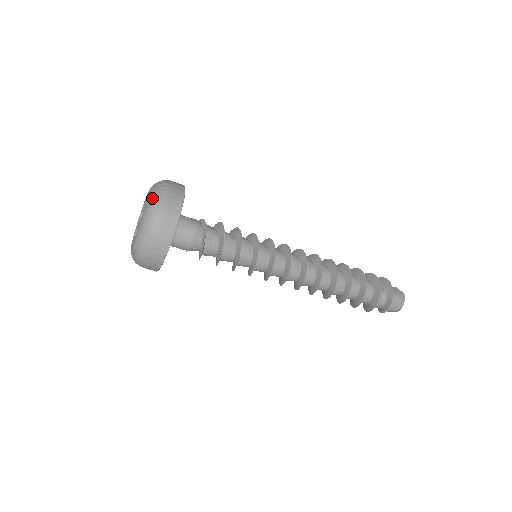
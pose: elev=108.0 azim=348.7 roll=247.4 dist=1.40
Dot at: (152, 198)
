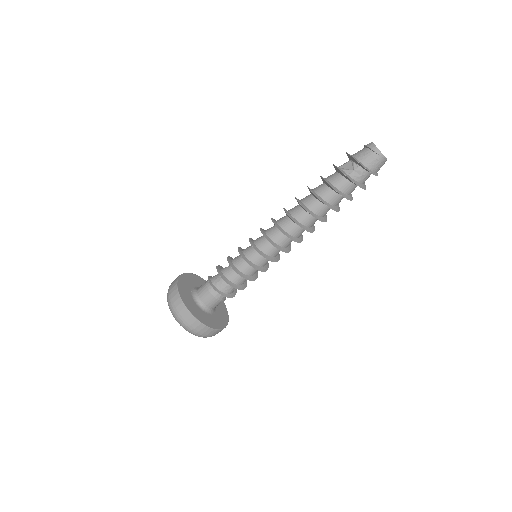
Dot at: occluded
